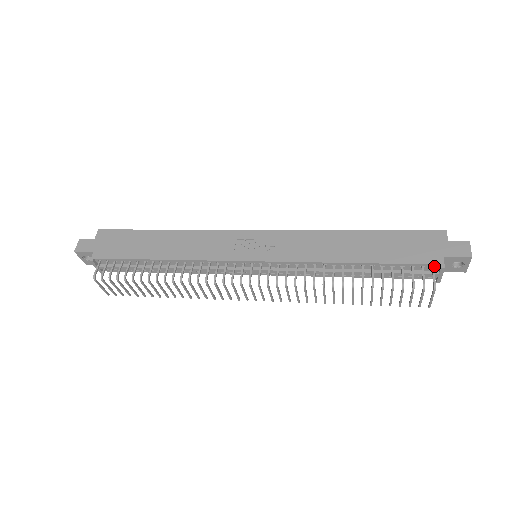
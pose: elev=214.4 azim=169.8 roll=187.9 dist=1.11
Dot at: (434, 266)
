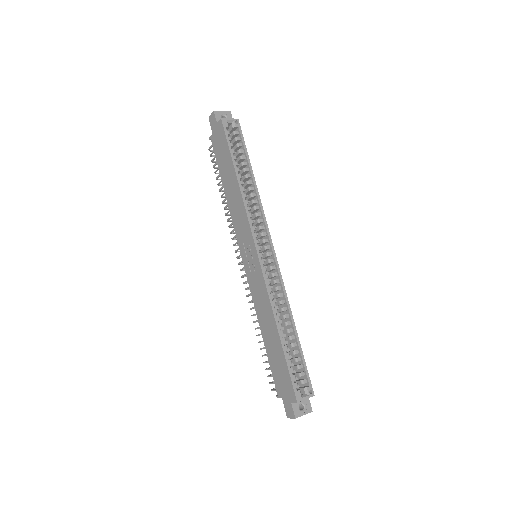
Dot at: occluded
